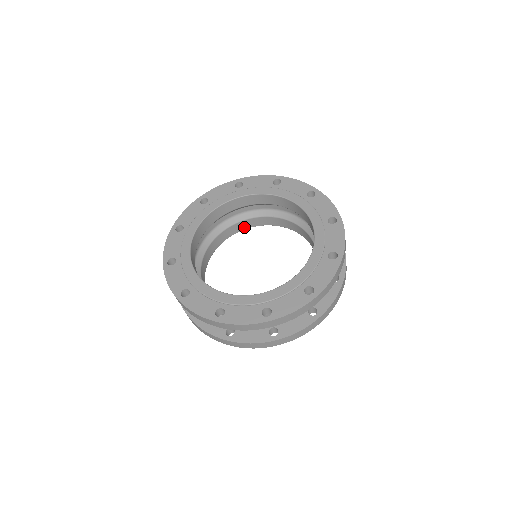
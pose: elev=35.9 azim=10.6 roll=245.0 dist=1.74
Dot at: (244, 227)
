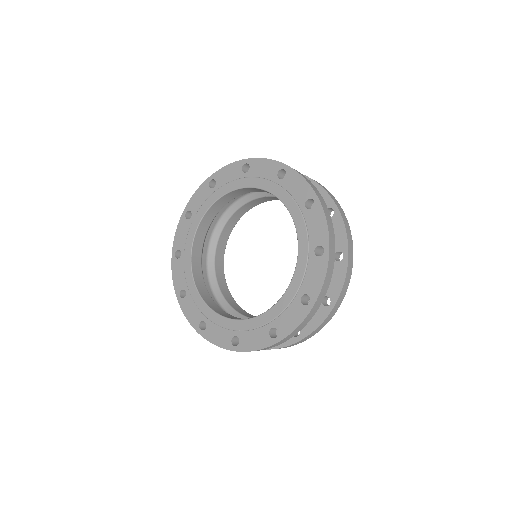
Dot at: (226, 237)
